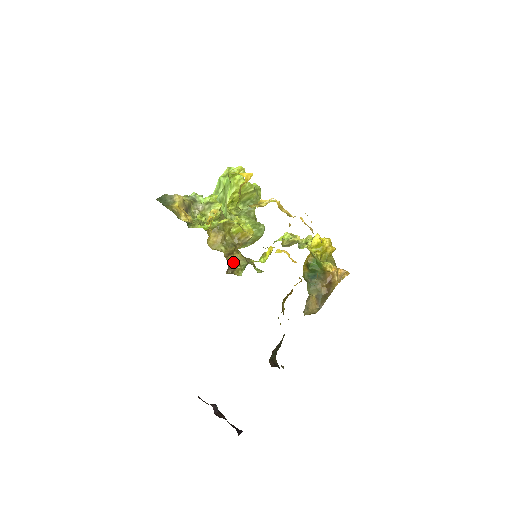
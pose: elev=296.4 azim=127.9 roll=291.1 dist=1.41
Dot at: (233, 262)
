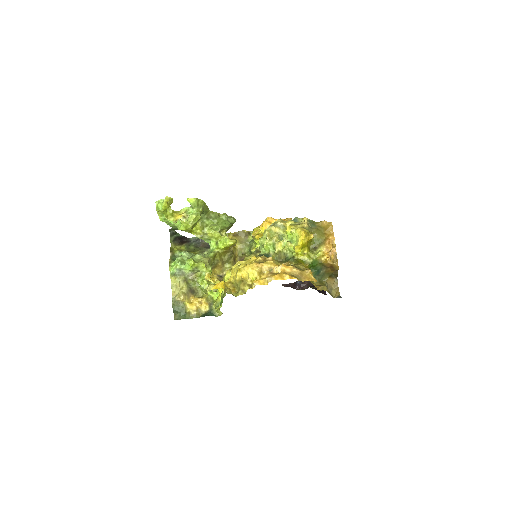
Dot at: (240, 256)
